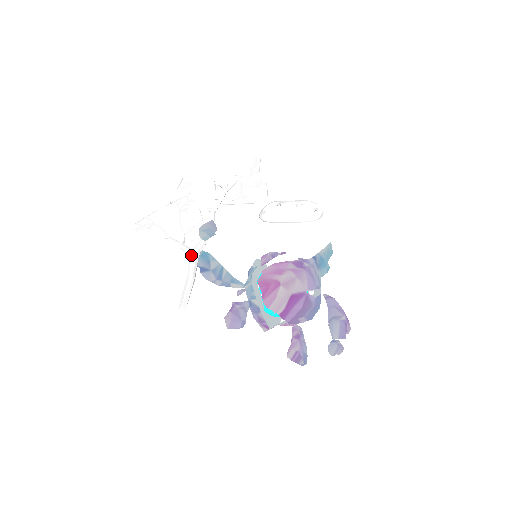
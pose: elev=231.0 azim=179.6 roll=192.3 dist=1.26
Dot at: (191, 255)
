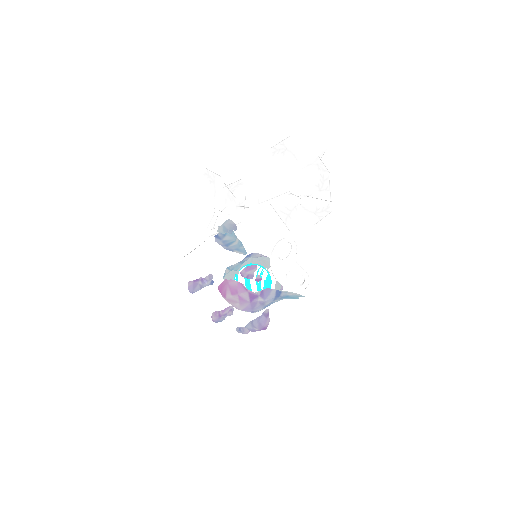
Dot at: (203, 236)
